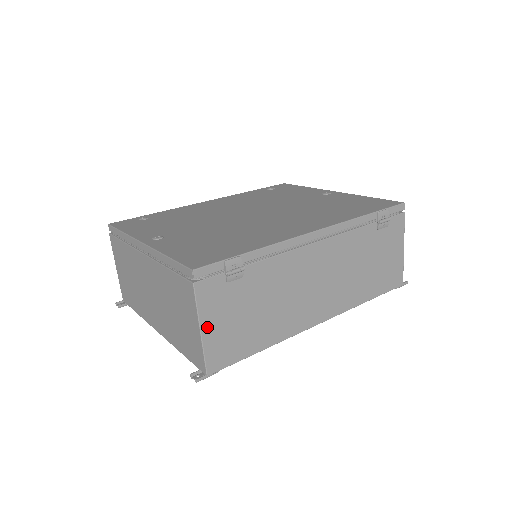
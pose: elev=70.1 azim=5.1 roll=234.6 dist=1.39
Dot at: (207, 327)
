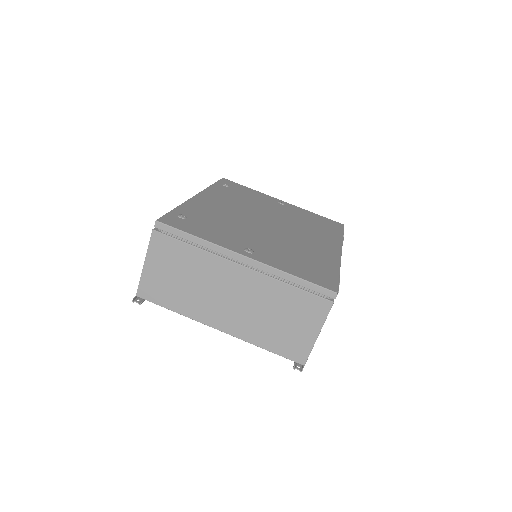
Dot at: (320, 331)
